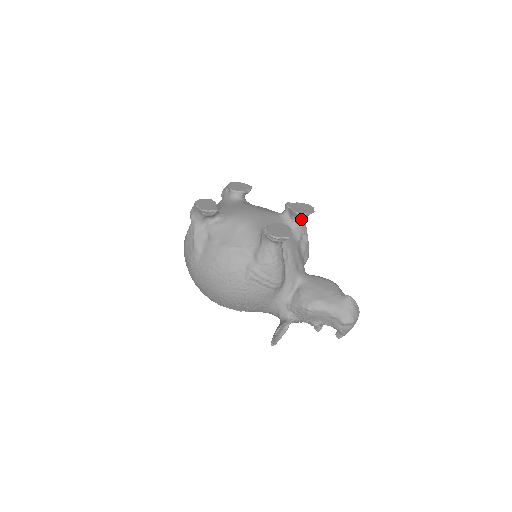
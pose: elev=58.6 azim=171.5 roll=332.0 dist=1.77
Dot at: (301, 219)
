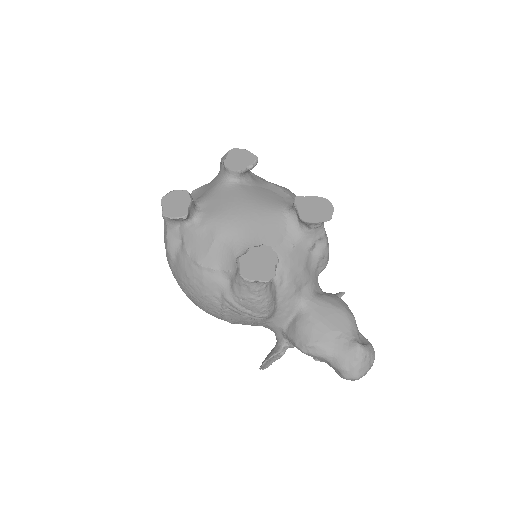
Dot at: (312, 225)
